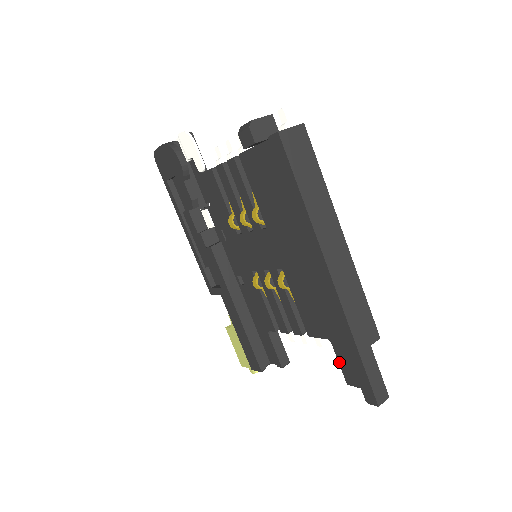
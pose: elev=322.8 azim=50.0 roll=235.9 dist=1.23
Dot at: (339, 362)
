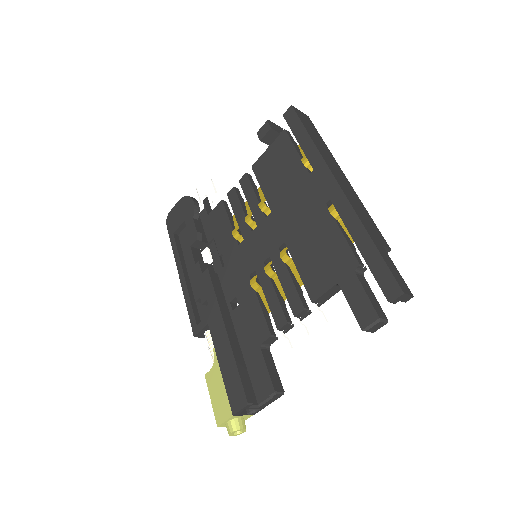
Dot at: (350, 304)
